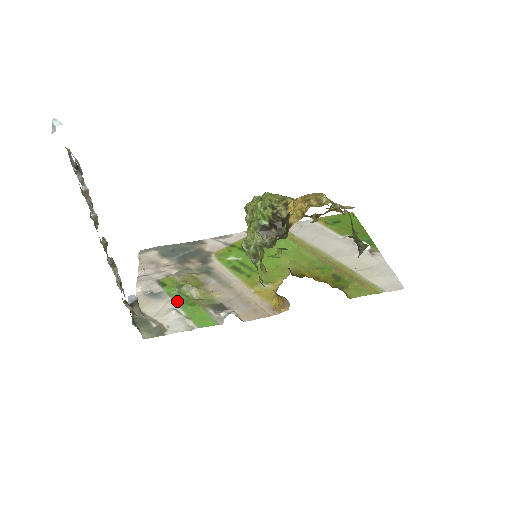
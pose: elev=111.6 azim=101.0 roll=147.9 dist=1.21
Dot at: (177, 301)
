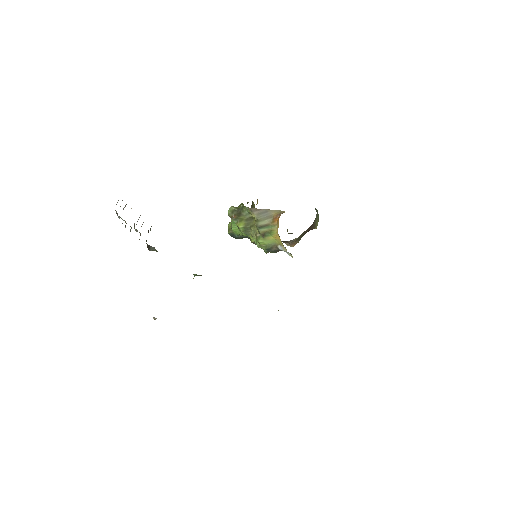
Dot at: occluded
